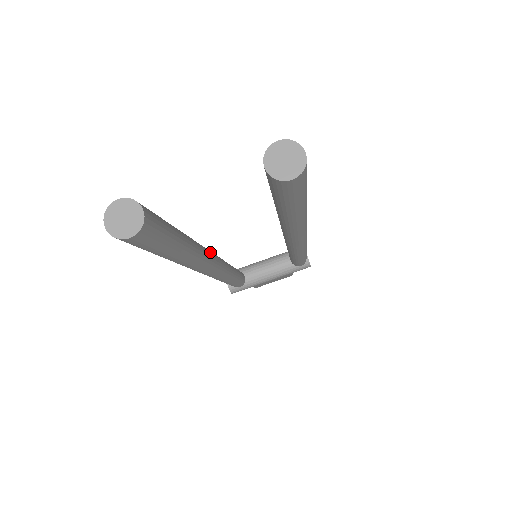
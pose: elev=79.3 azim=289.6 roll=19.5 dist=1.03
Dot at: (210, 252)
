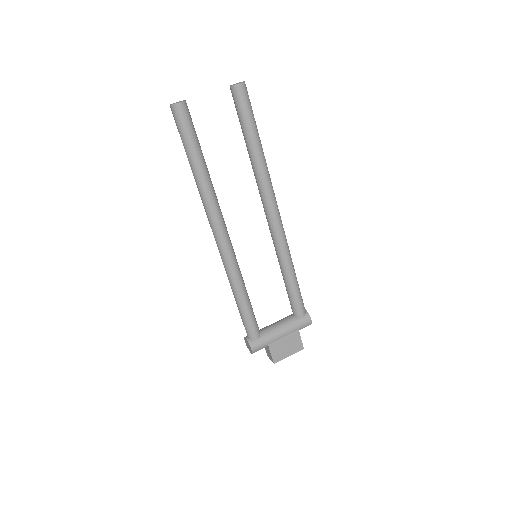
Dot at: occluded
